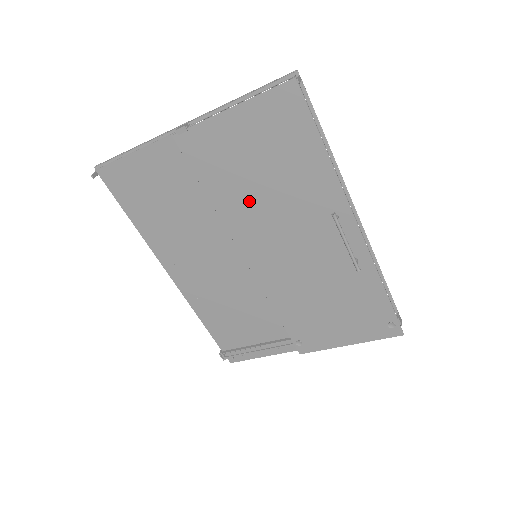
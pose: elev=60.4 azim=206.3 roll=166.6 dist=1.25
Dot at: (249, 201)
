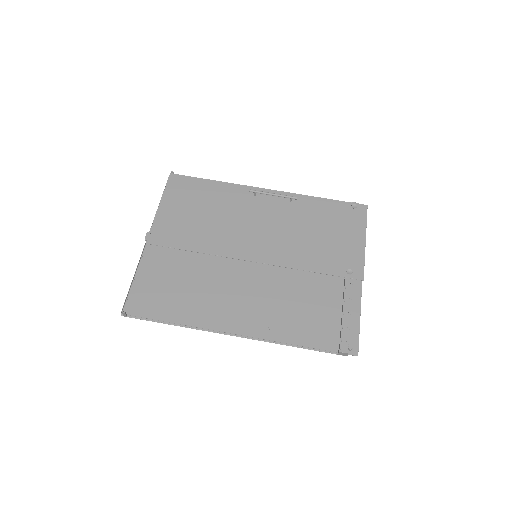
Dot at: (214, 231)
